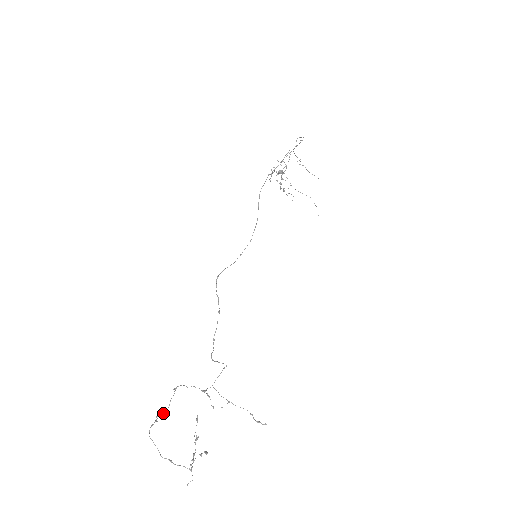
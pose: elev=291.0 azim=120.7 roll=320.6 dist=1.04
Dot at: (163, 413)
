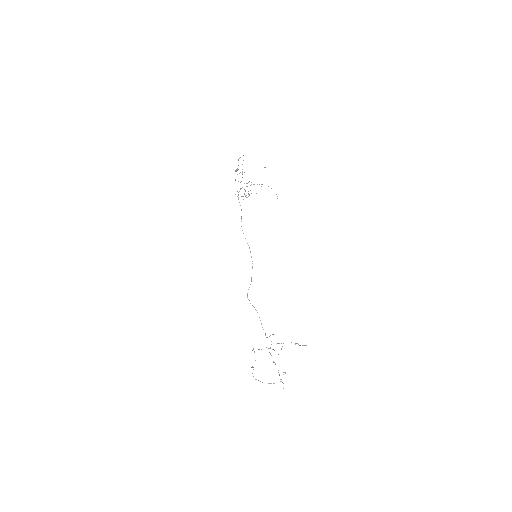
Dot at: occluded
